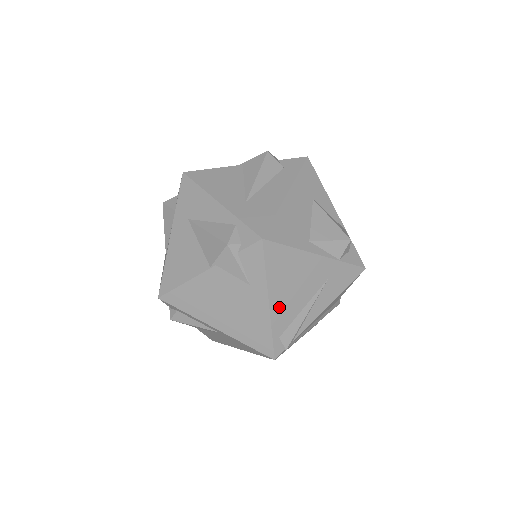
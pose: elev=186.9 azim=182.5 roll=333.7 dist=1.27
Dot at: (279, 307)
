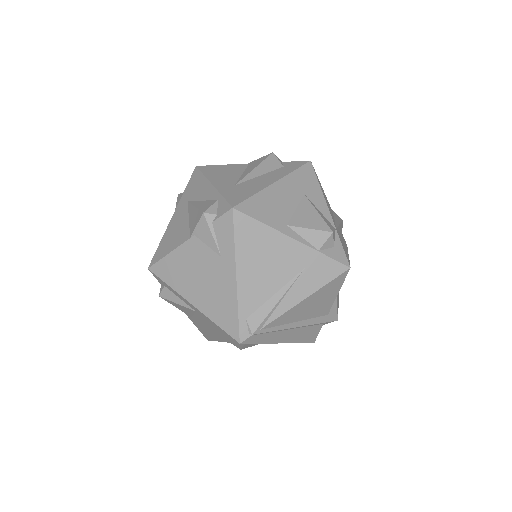
Dot at: (247, 285)
